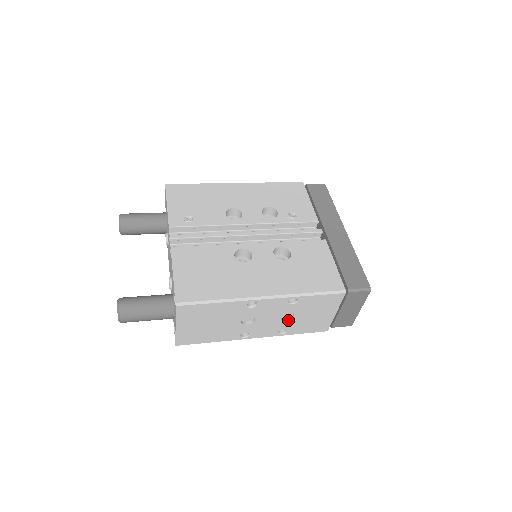
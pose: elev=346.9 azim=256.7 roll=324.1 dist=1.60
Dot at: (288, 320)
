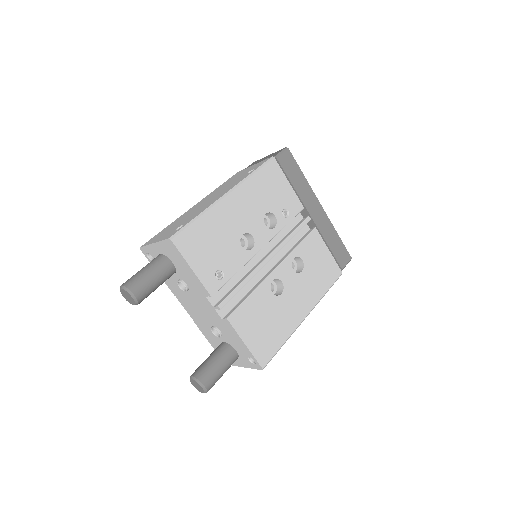
Dot at: occluded
